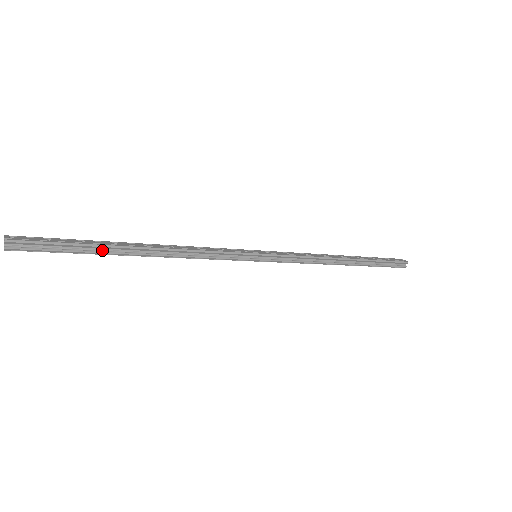
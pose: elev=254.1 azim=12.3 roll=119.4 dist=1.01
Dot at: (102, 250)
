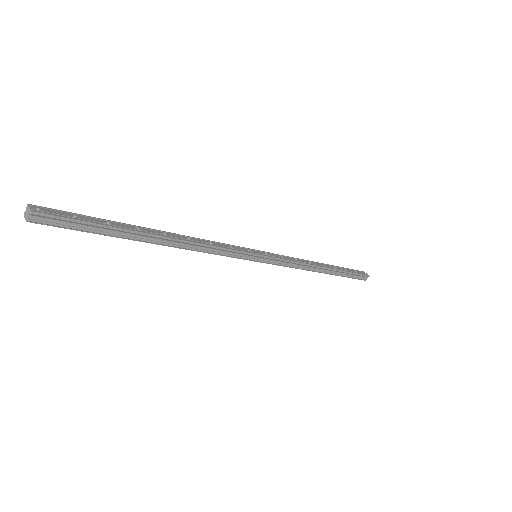
Dot at: (124, 234)
